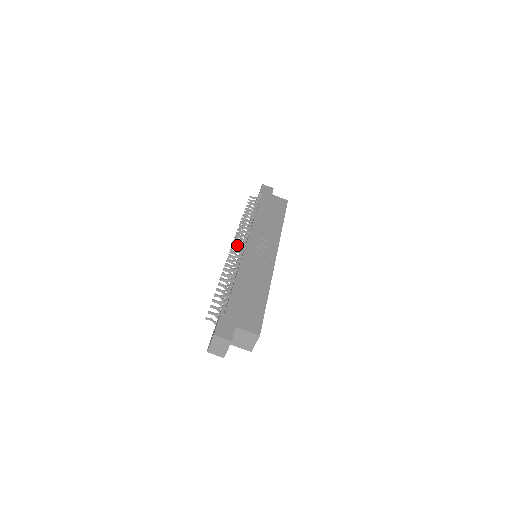
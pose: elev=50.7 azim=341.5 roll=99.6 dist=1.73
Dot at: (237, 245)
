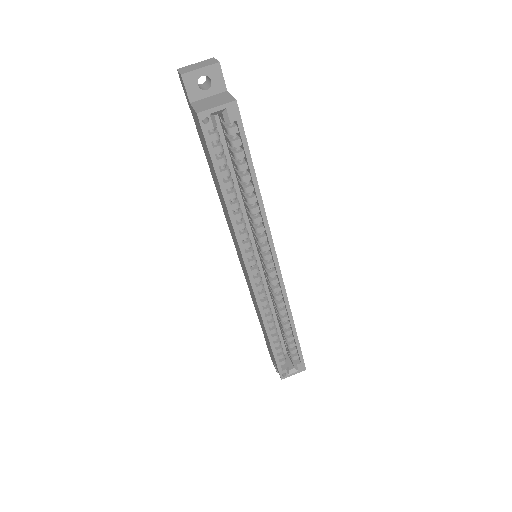
Dot at: occluded
